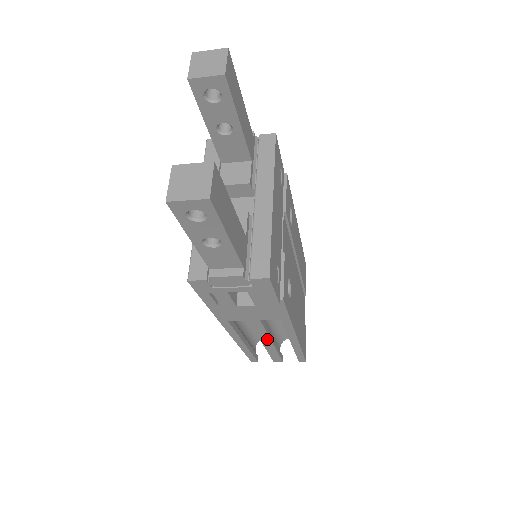
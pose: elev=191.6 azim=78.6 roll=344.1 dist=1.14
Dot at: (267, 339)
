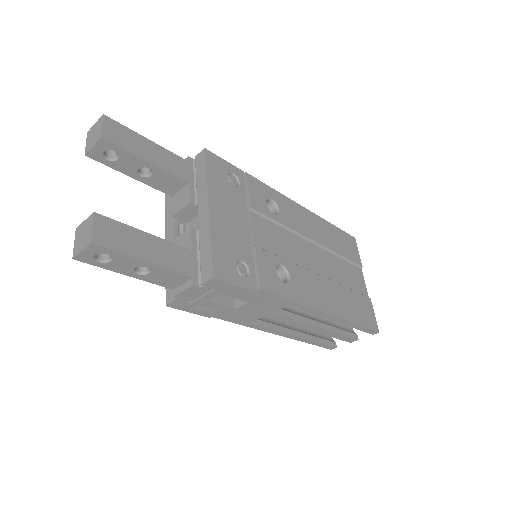
Dot at: (308, 325)
